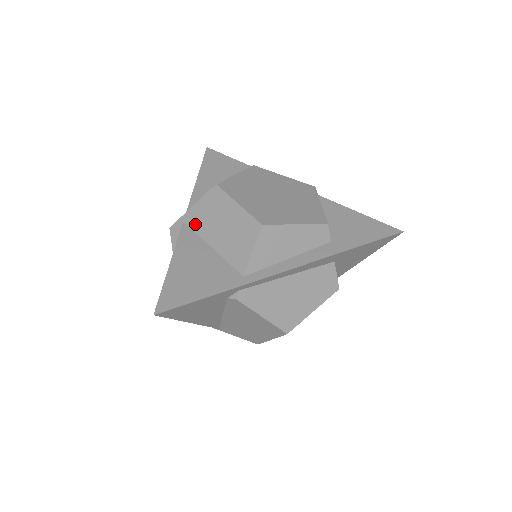
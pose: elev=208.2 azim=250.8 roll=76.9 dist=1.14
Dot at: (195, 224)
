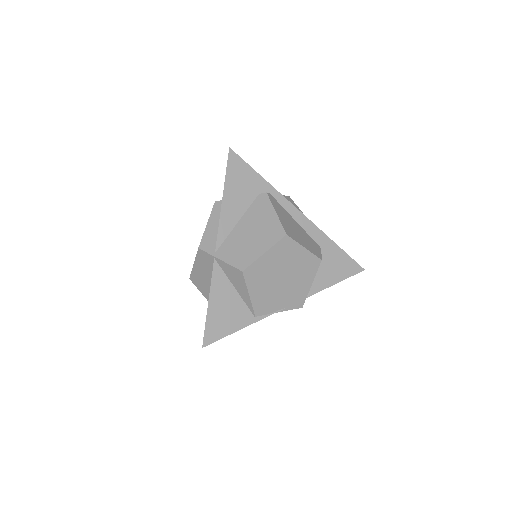
Dot at: occluded
